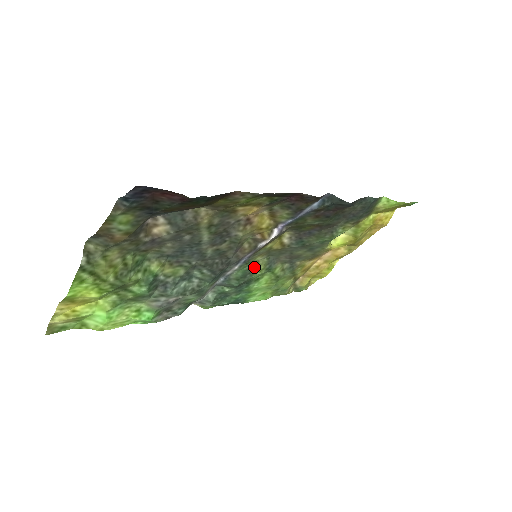
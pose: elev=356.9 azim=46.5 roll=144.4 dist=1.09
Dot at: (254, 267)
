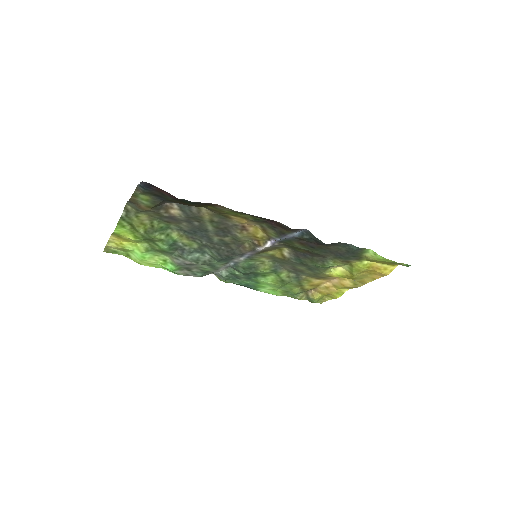
Dot at: (259, 264)
